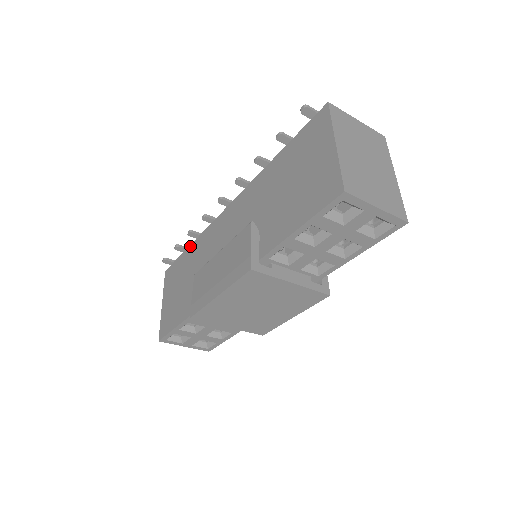
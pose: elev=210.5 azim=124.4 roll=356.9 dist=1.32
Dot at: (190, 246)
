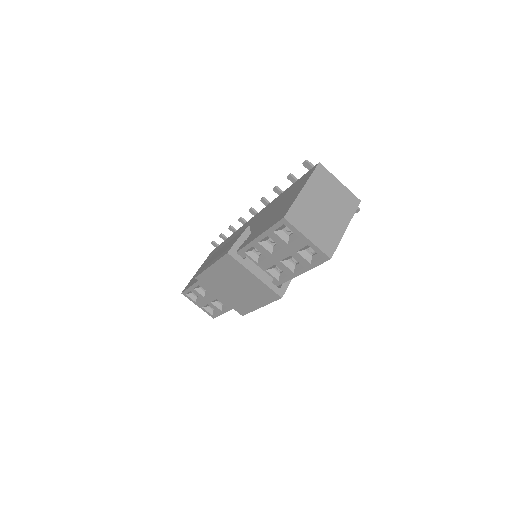
Dot at: (228, 237)
